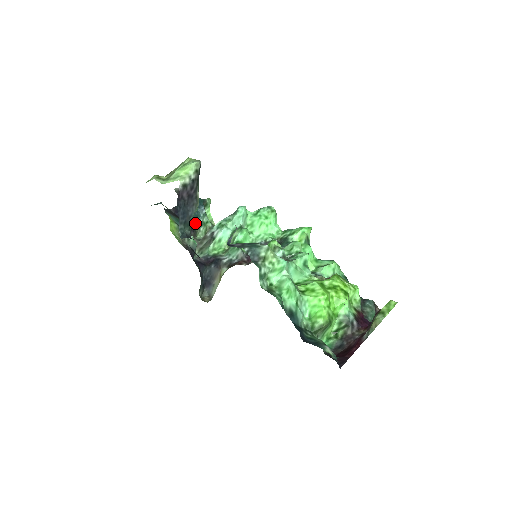
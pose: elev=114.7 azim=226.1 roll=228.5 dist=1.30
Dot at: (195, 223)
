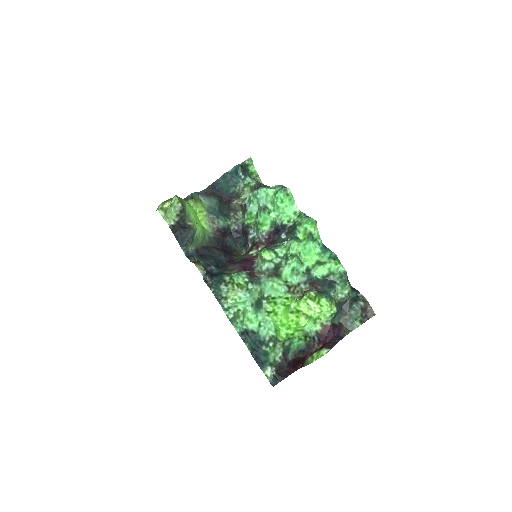
Dot at: (236, 189)
